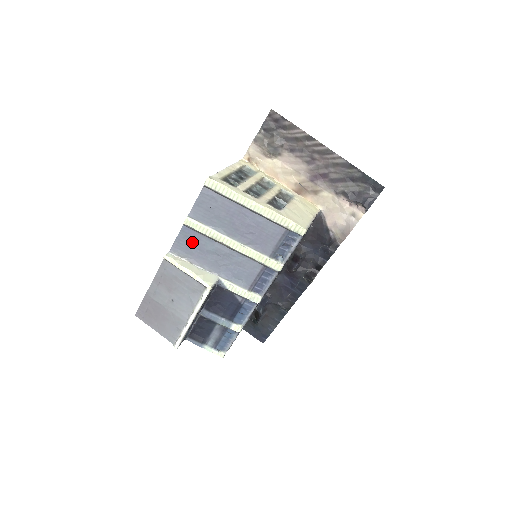
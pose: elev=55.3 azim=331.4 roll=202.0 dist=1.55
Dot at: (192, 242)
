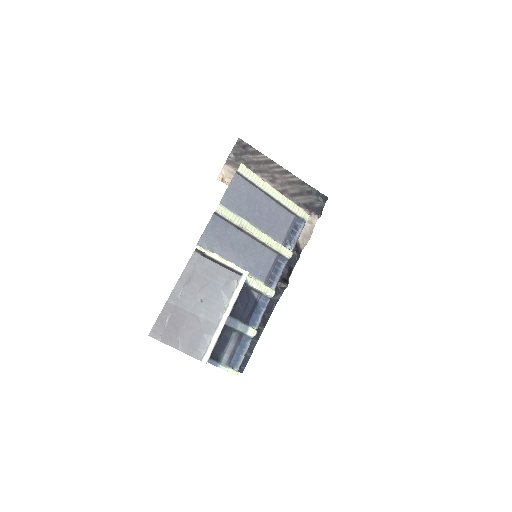
Dot at: (220, 232)
